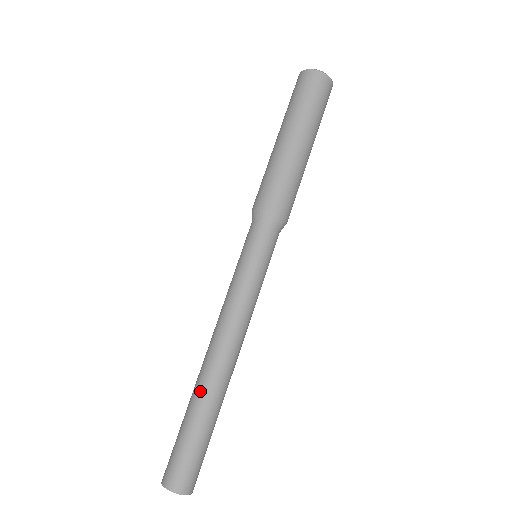
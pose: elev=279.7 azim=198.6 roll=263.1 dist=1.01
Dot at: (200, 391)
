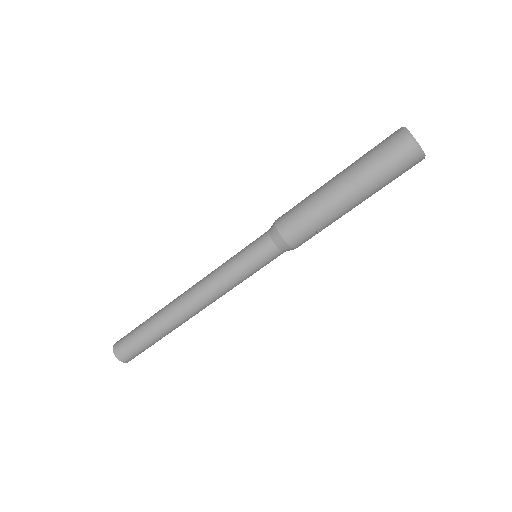
Dot at: (161, 310)
